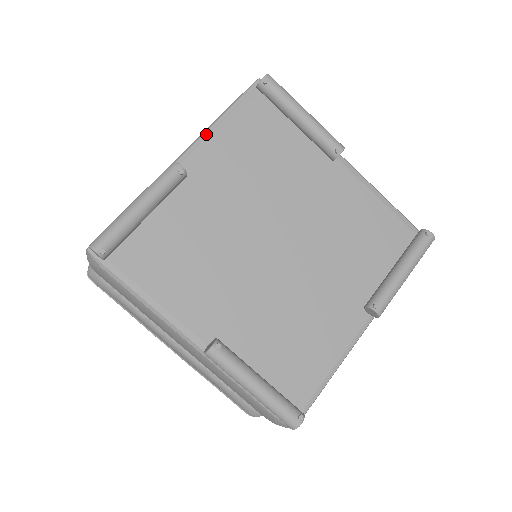
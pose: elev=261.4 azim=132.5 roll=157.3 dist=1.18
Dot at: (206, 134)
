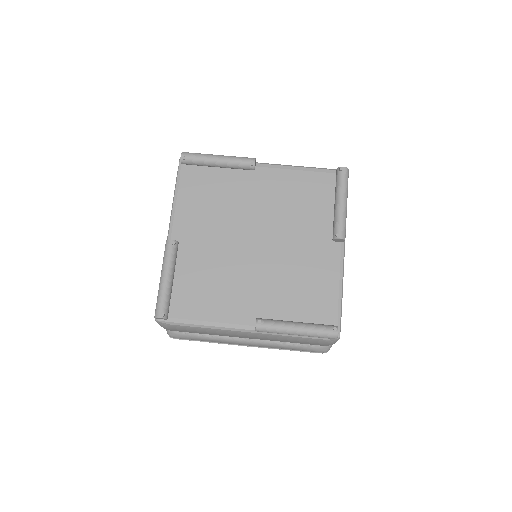
Dot at: (173, 211)
